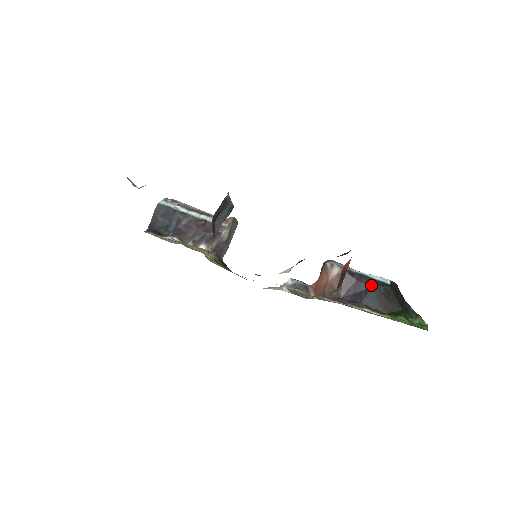
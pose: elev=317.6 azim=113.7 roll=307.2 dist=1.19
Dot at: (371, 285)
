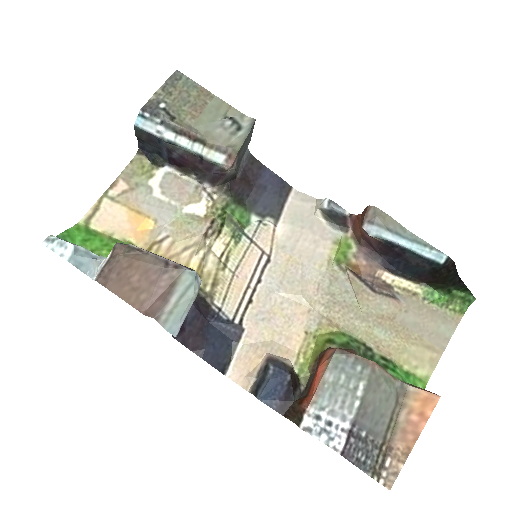
Dot at: (414, 263)
